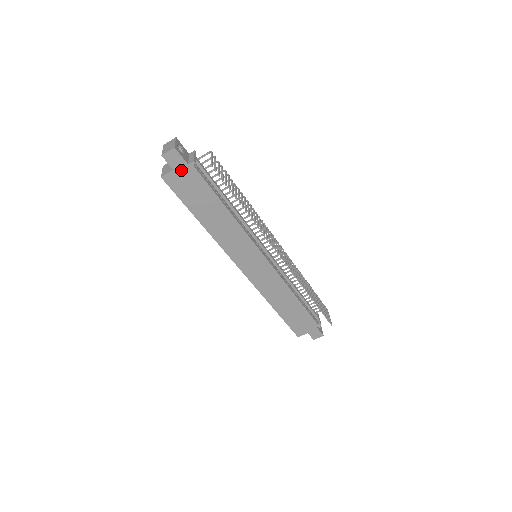
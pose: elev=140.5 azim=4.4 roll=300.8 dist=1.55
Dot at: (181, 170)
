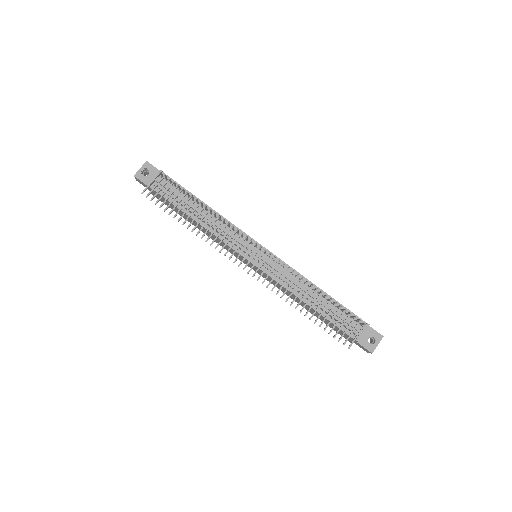
Dot at: occluded
